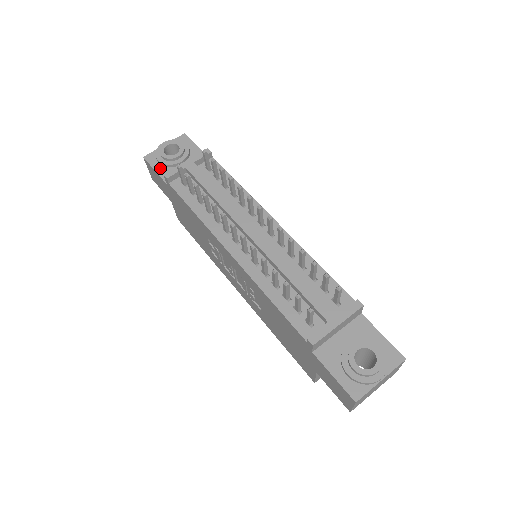
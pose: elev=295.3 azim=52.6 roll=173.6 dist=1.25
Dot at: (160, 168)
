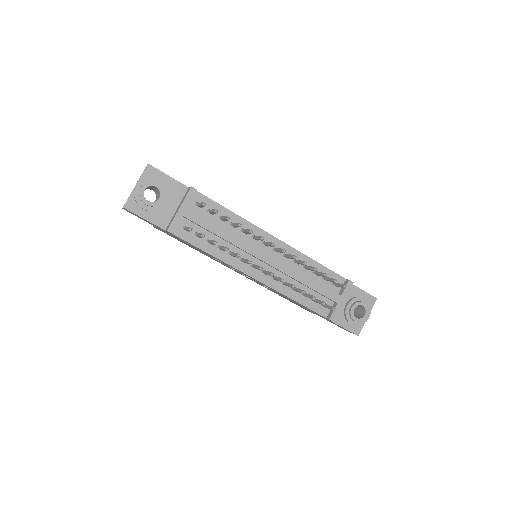
Dot at: (148, 215)
